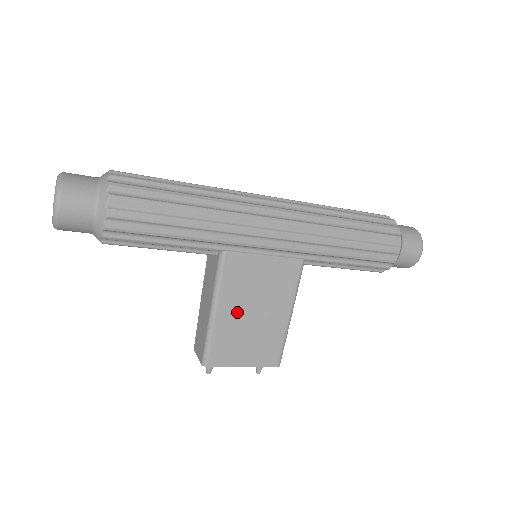
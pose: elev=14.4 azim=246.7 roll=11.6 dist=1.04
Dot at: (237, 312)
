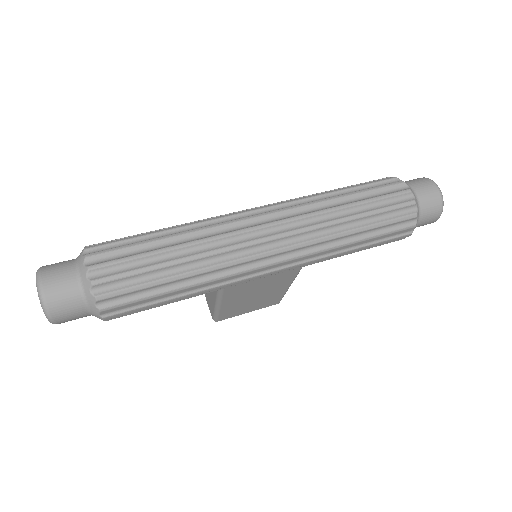
Dot at: (240, 300)
